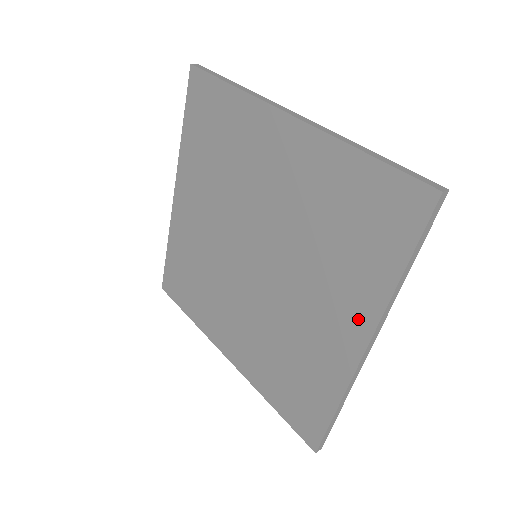
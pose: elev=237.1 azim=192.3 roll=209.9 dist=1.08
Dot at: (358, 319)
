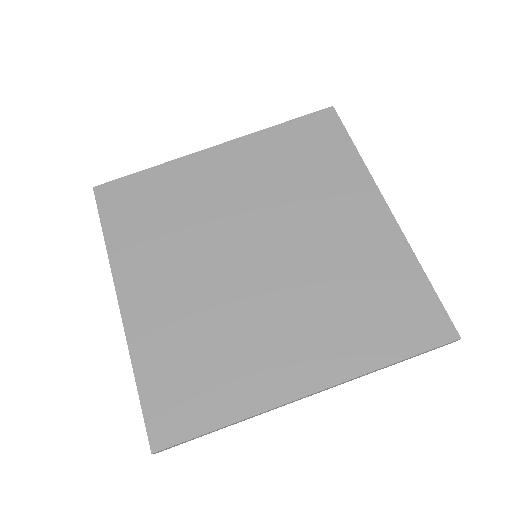
Dot at: (365, 196)
